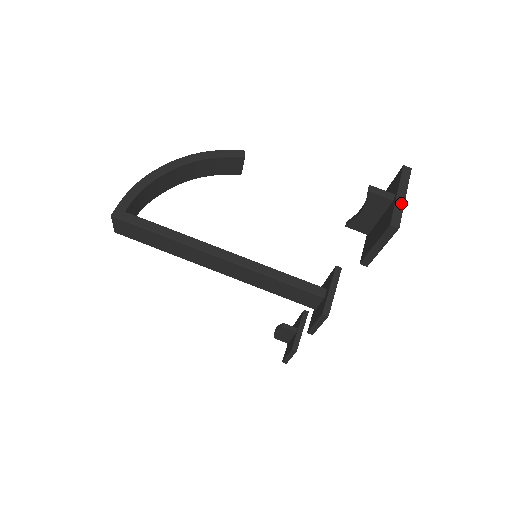
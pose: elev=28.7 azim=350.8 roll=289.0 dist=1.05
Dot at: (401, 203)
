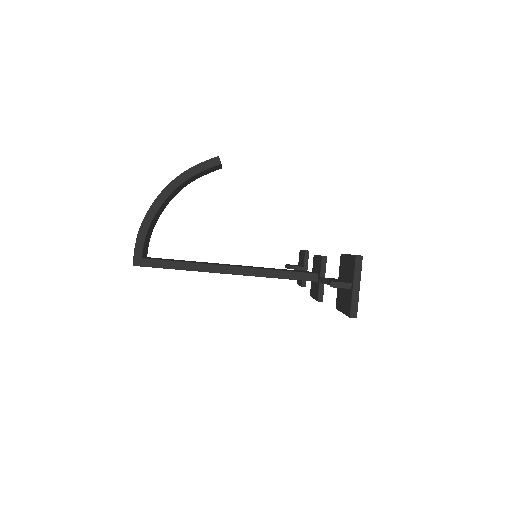
Dot at: (356, 295)
